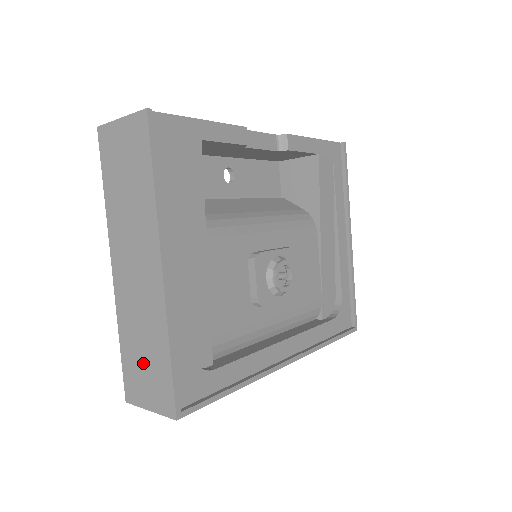
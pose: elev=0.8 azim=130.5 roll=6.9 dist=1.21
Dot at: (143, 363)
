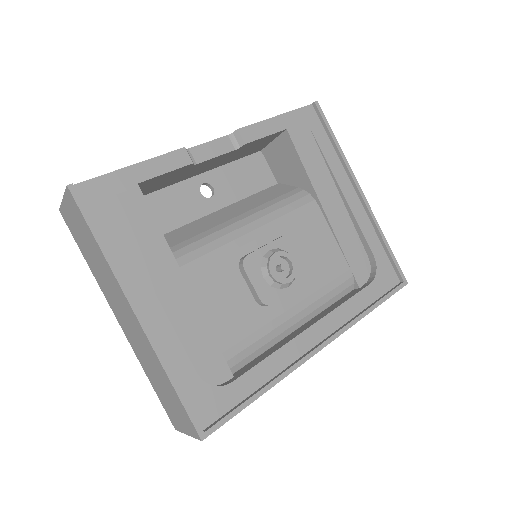
Dot at: (166, 396)
